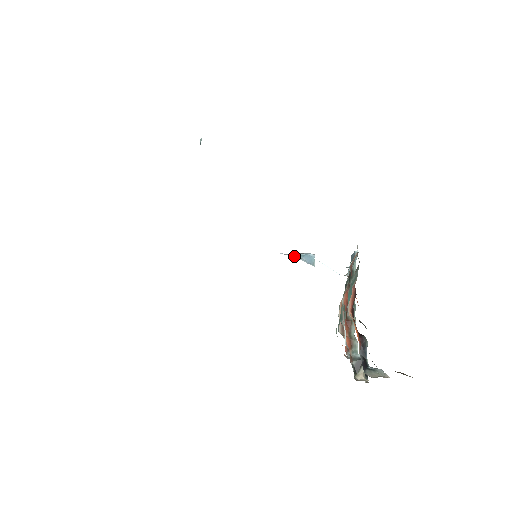
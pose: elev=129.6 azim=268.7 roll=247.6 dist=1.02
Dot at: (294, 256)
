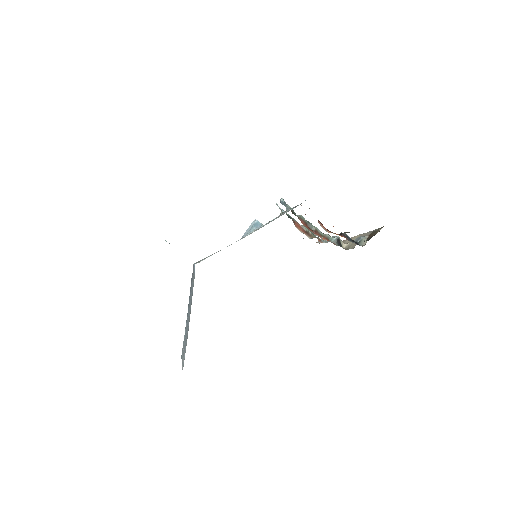
Dot at: (250, 232)
